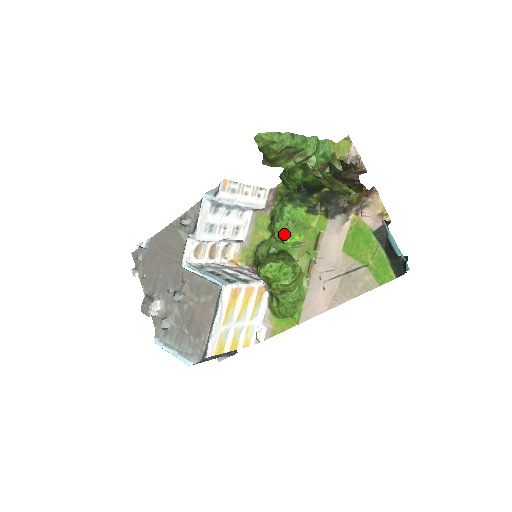
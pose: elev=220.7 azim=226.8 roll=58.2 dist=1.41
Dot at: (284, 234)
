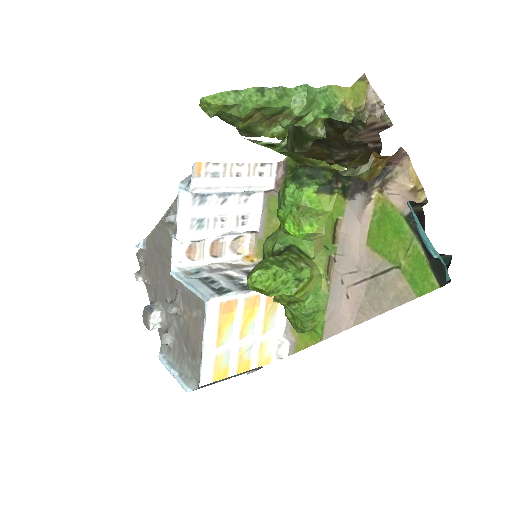
Dot at: (290, 225)
